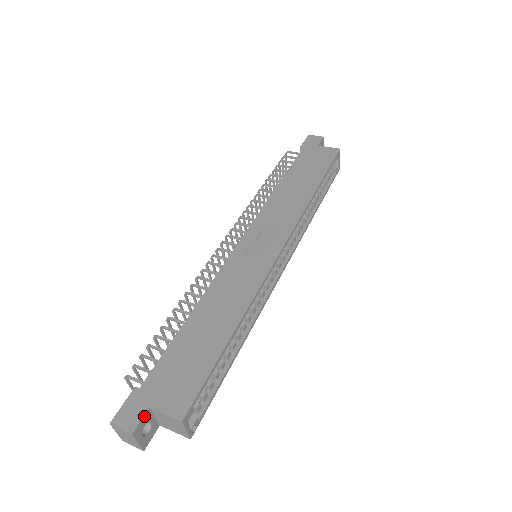
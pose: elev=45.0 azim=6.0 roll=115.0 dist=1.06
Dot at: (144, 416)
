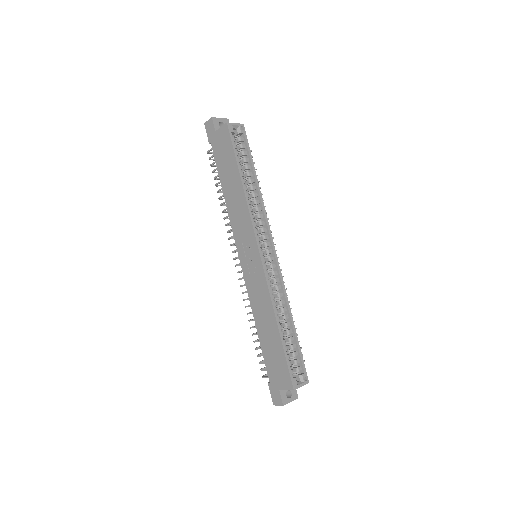
Dot at: (281, 395)
